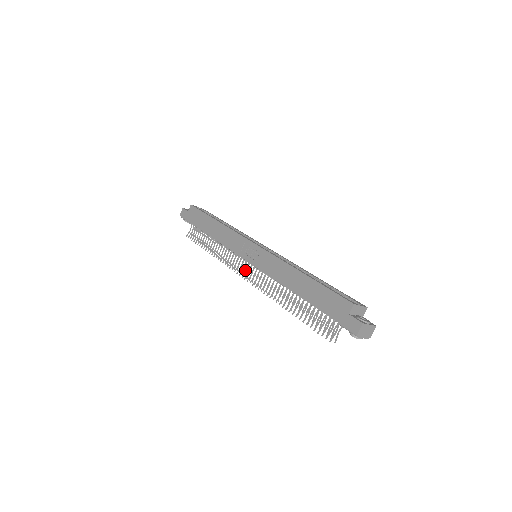
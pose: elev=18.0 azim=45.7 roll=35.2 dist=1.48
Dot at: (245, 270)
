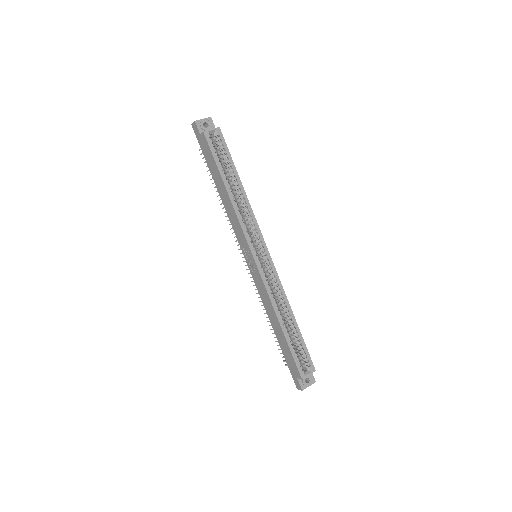
Dot at: occluded
